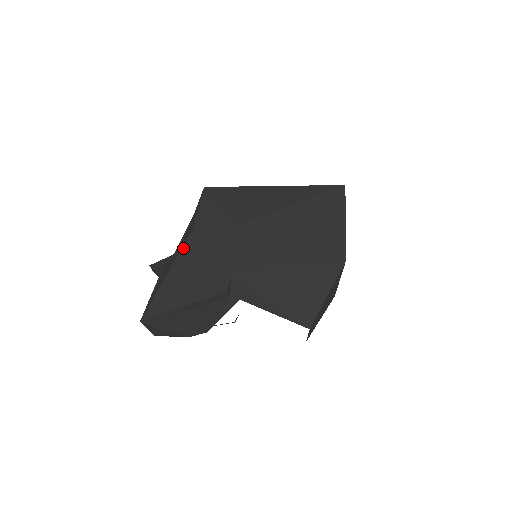
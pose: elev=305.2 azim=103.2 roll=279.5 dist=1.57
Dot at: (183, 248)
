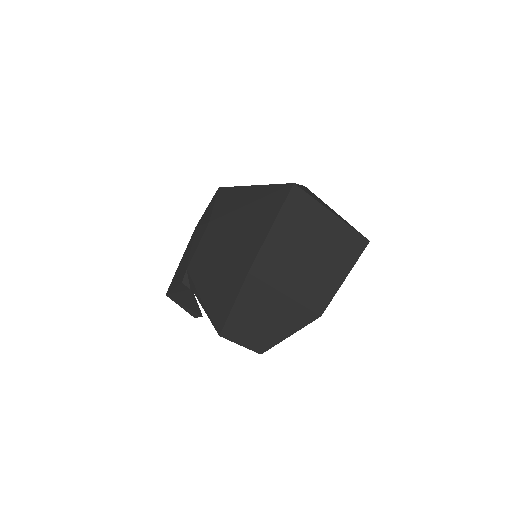
Dot at: (189, 241)
